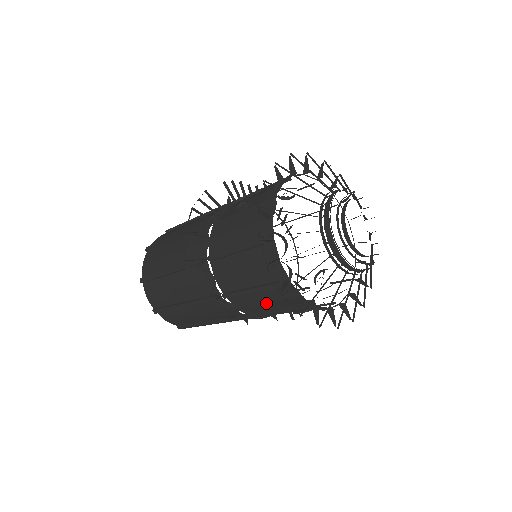
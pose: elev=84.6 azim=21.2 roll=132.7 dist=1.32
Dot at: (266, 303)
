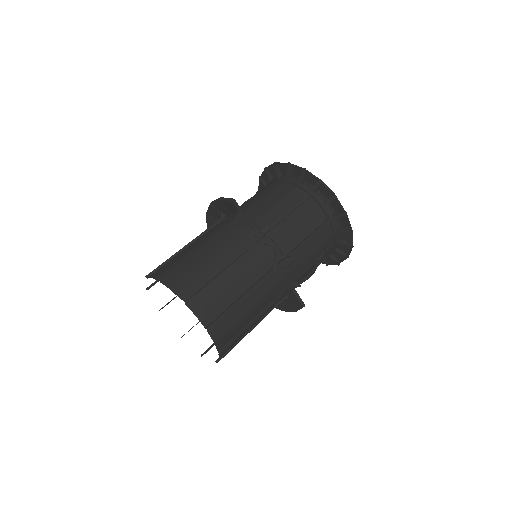
Dot at: (301, 224)
